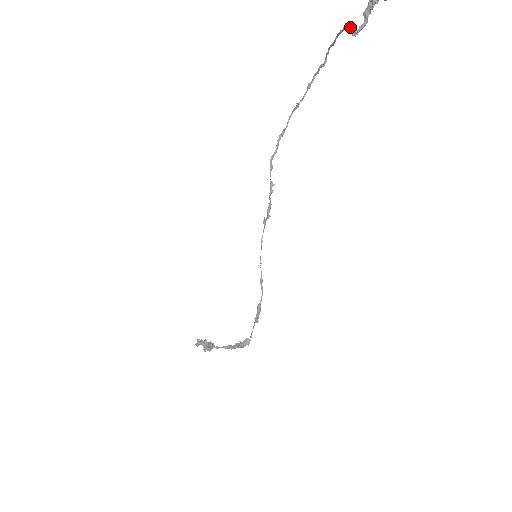
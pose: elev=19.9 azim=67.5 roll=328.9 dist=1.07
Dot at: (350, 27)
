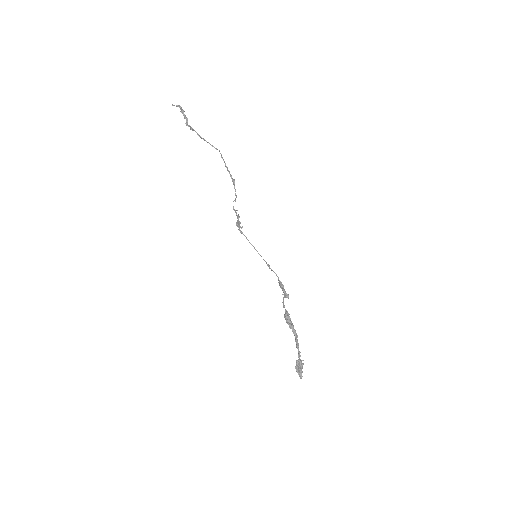
Dot at: occluded
